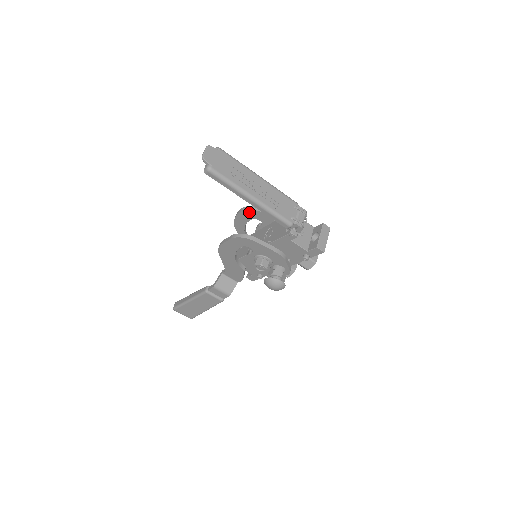
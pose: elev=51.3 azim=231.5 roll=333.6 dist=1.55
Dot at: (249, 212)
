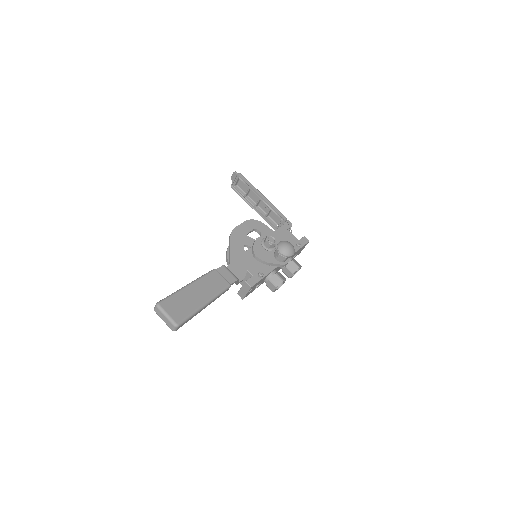
Dot at: occluded
